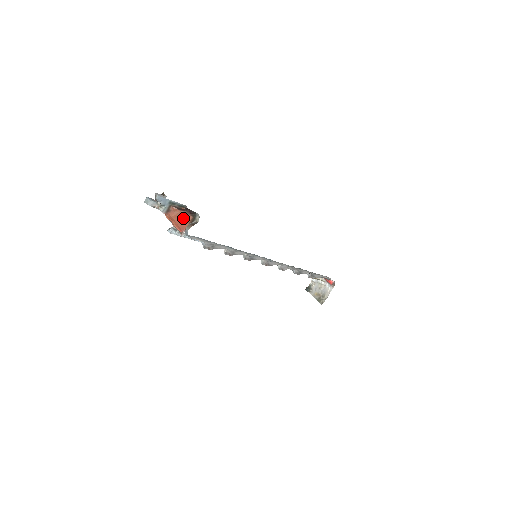
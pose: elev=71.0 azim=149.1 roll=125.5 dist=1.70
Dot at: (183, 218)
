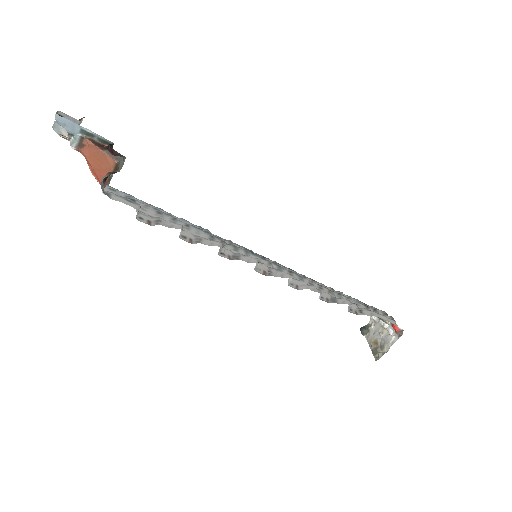
Dot at: (102, 161)
